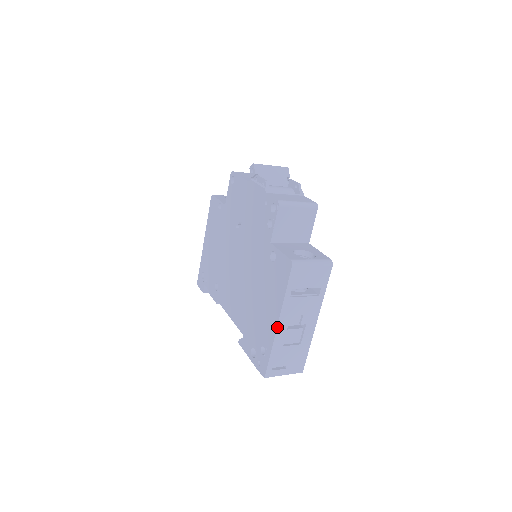
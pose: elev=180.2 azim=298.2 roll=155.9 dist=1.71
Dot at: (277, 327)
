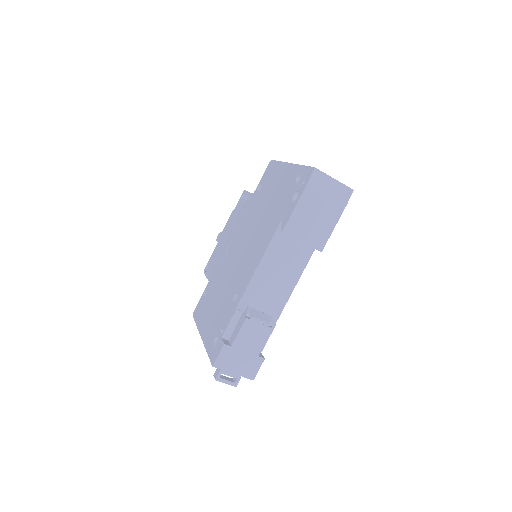
Dot at: (291, 164)
